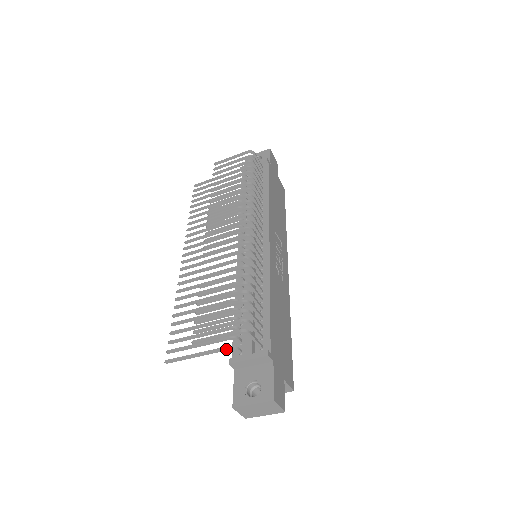
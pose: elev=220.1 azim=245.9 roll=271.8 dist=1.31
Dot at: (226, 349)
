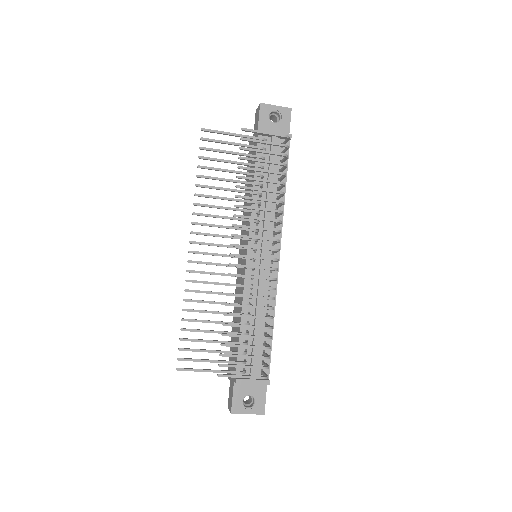
Dot at: (237, 373)
